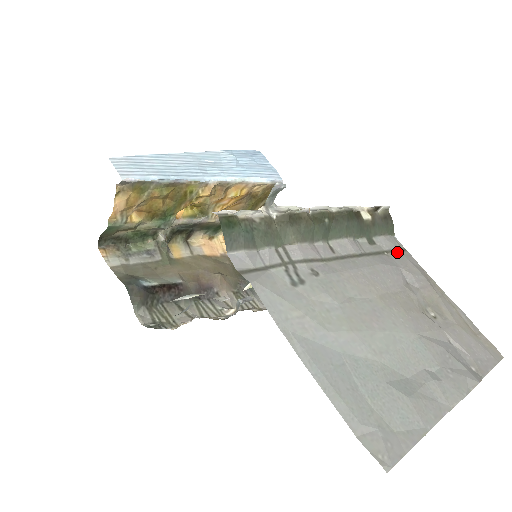
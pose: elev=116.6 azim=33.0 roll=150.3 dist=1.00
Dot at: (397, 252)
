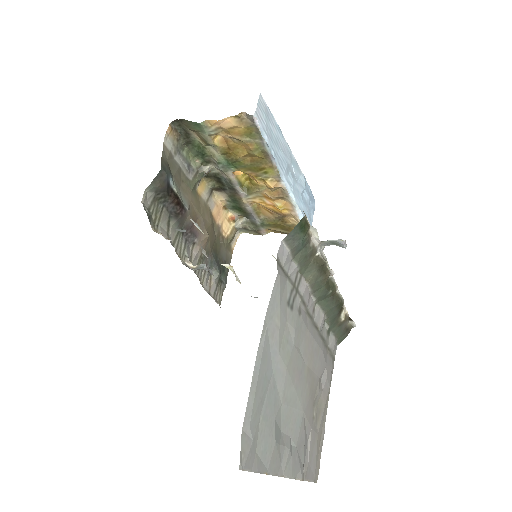
Dot at: (331, 356)
